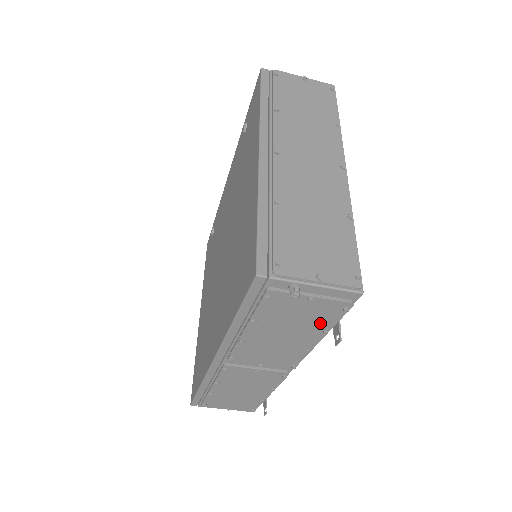
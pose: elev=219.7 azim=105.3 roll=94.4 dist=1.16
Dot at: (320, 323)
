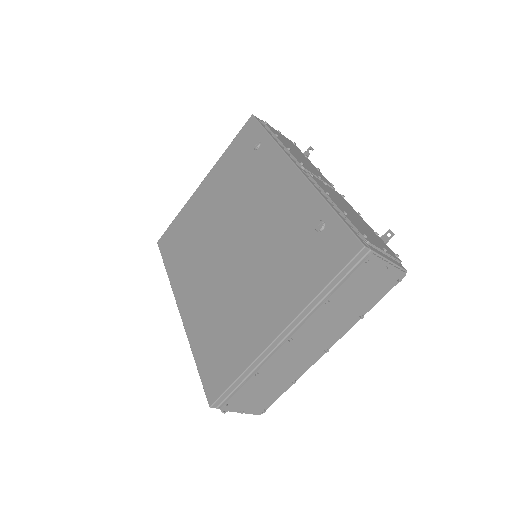
Dot at: occluded
